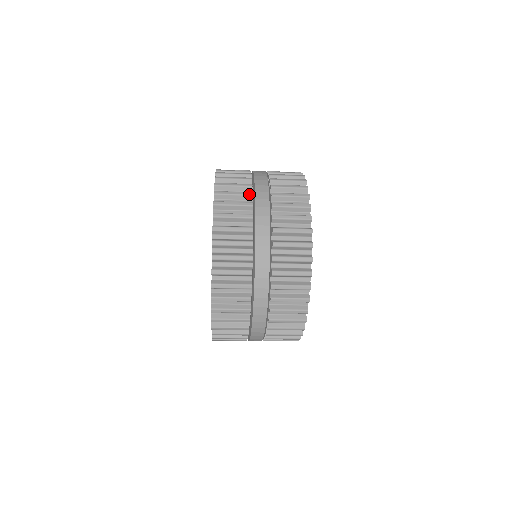
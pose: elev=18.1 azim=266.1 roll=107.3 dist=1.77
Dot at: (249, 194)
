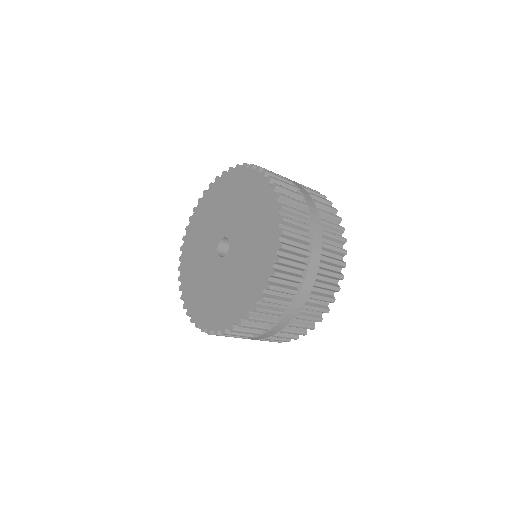
Dot at: (307, 215)
